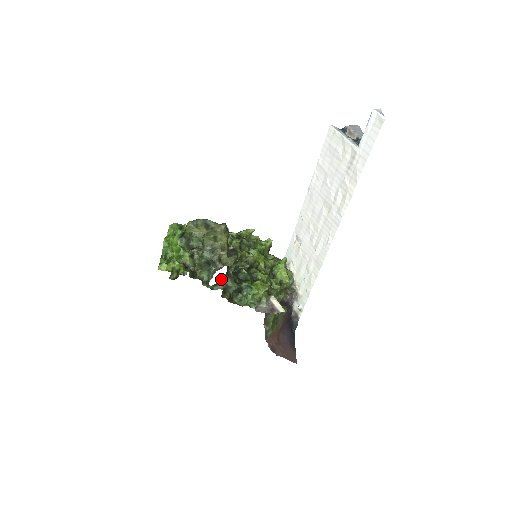
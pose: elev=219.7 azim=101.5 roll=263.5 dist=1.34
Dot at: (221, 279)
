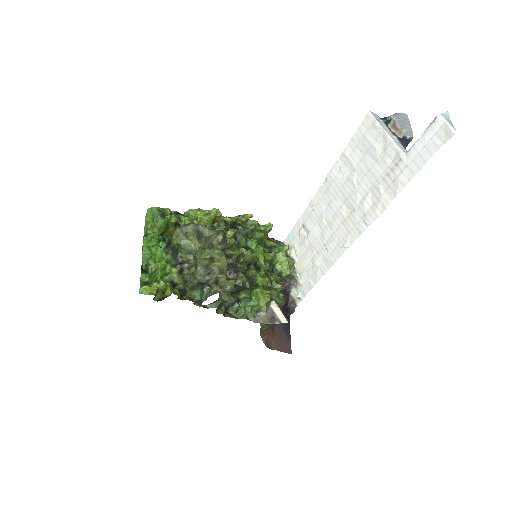
Dot at: occluded
